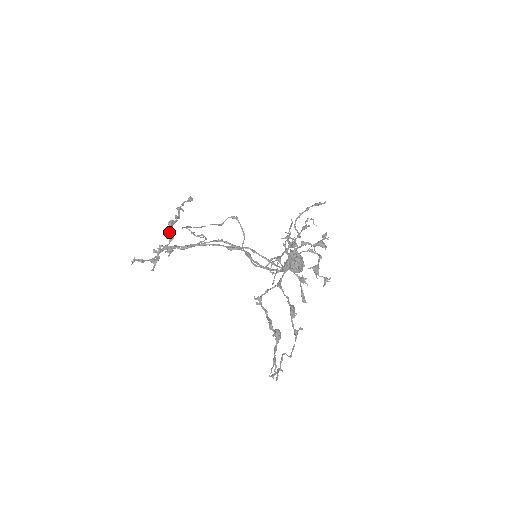
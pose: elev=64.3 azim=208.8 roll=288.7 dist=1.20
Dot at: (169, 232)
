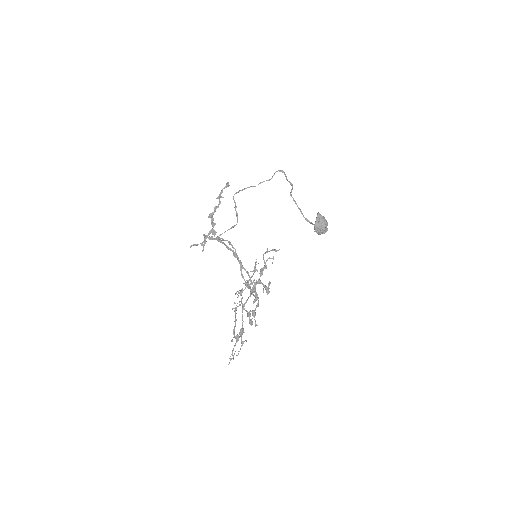
Dot at: (211, 222)
